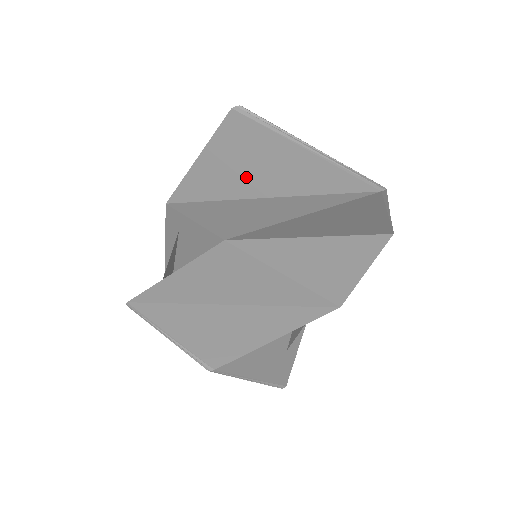
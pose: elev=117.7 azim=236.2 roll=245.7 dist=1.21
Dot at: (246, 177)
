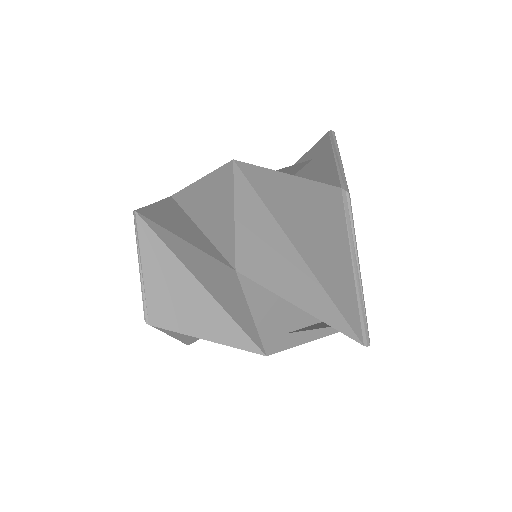
Dot at: (301, 227)
